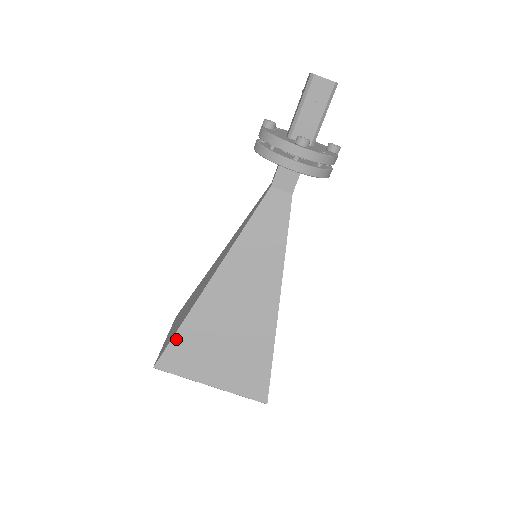
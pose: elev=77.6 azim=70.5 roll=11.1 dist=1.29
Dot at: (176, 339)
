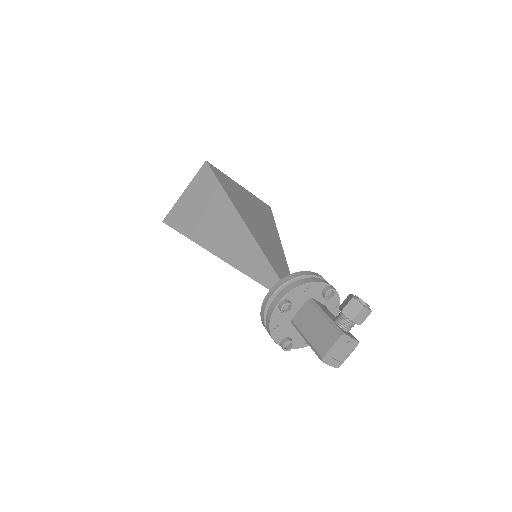
Dot at: occluded
